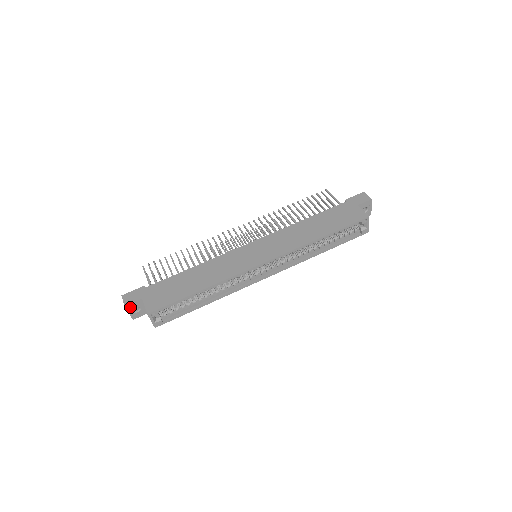
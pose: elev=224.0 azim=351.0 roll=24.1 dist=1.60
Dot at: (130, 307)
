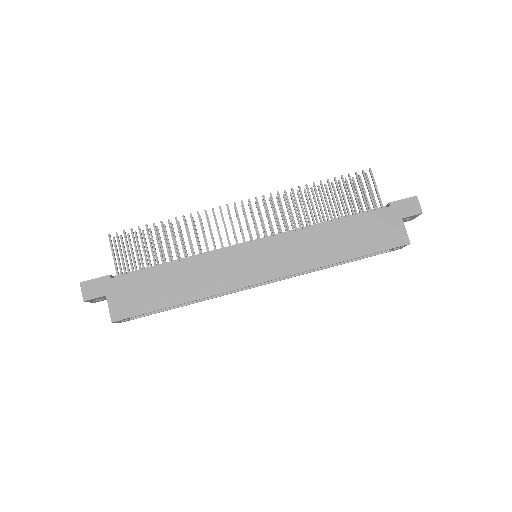
Dot at: (90, 300)
